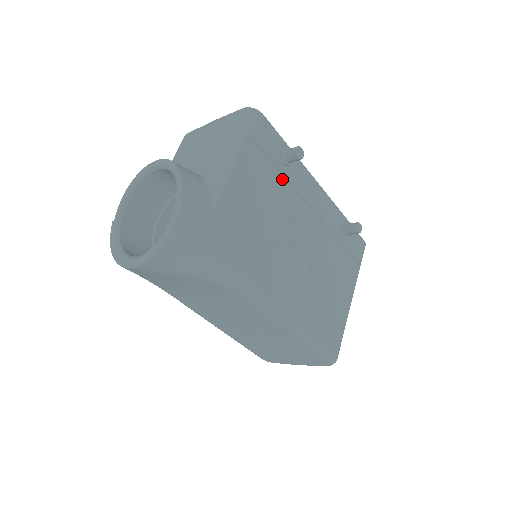
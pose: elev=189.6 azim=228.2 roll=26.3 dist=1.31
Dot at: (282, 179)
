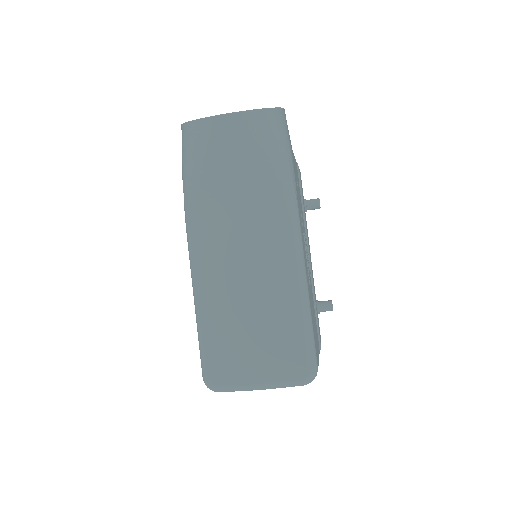
Dot at: (302, 210)
